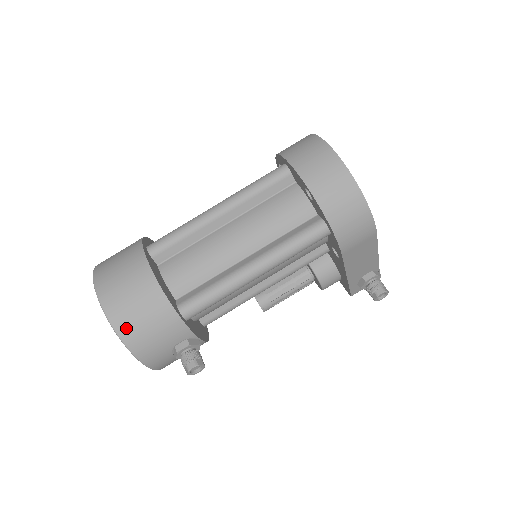
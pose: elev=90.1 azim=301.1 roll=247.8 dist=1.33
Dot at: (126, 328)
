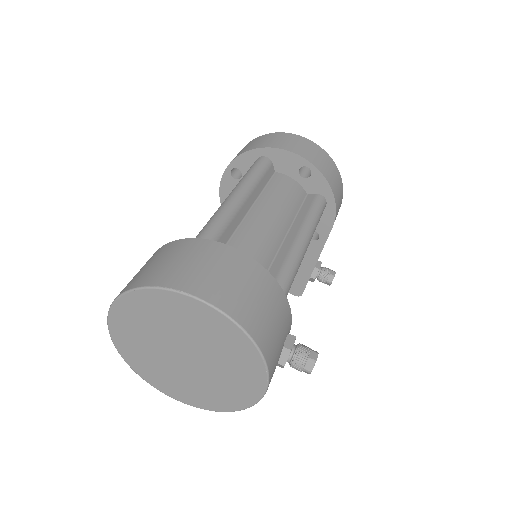
Dot at: (256, 326)
